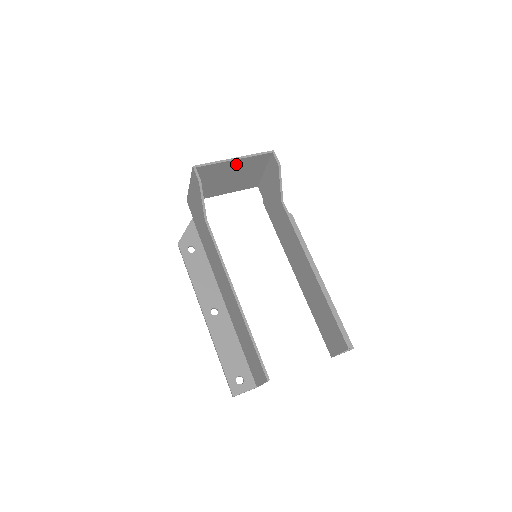
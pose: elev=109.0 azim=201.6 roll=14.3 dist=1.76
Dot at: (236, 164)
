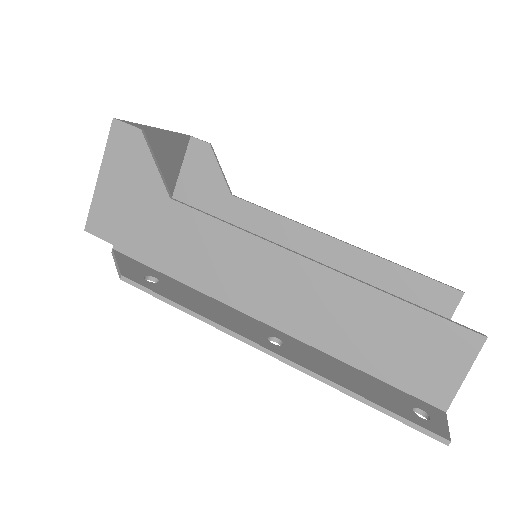
Dot at: (157, 143)
